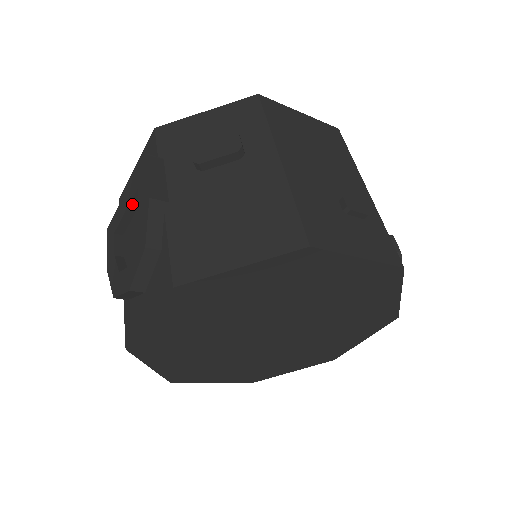
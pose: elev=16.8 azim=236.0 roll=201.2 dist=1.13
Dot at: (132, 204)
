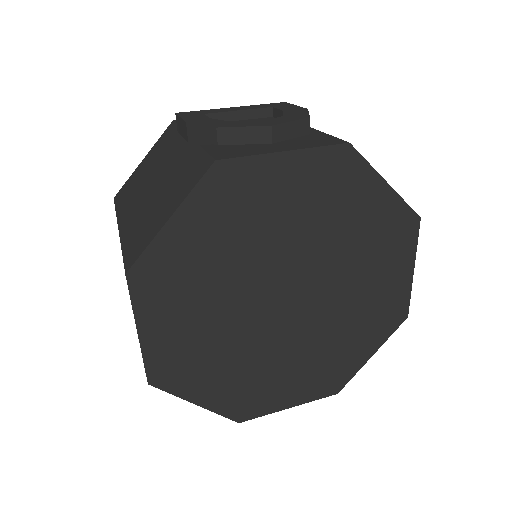
Dot at: (251, 112)
